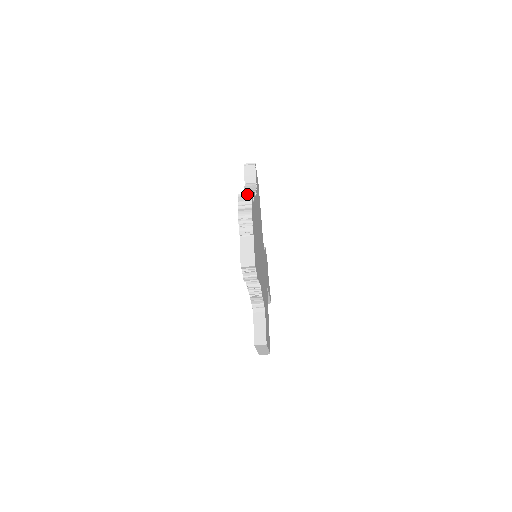
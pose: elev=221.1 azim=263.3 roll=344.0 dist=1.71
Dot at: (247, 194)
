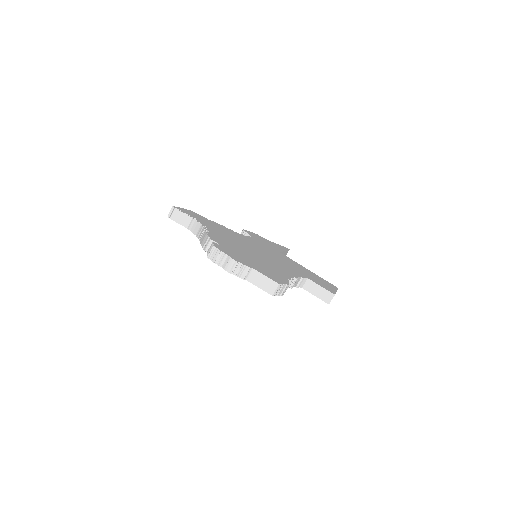
Dot at: (212, 250)
